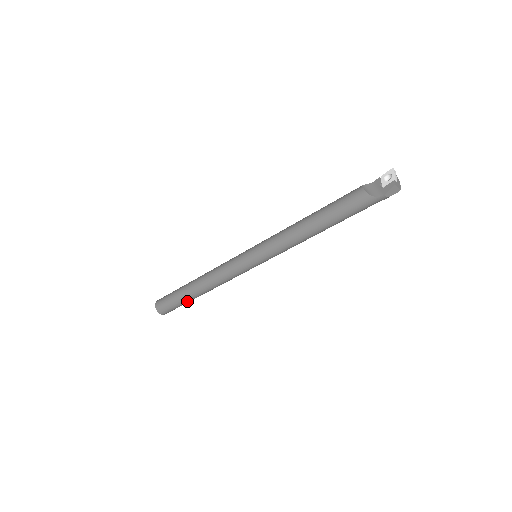
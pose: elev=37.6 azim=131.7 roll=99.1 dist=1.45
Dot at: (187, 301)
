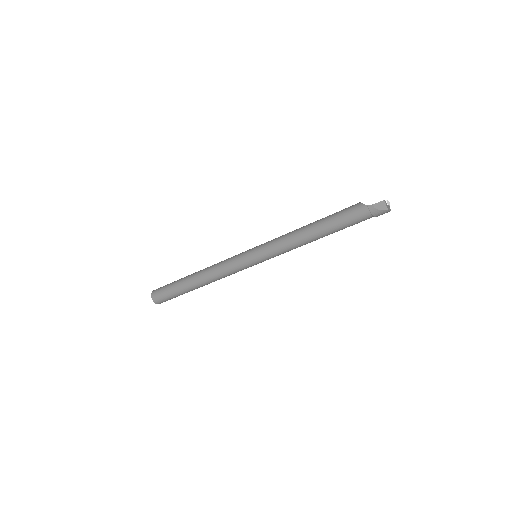
Dot at: (180, 287)
